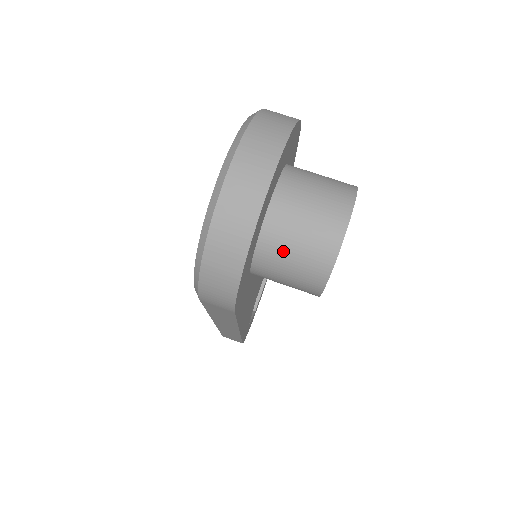
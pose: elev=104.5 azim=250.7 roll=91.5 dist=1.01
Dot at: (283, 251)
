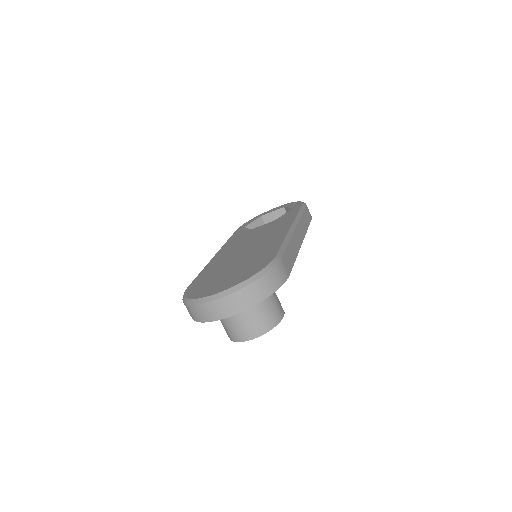
Dot at: (221, 320)
